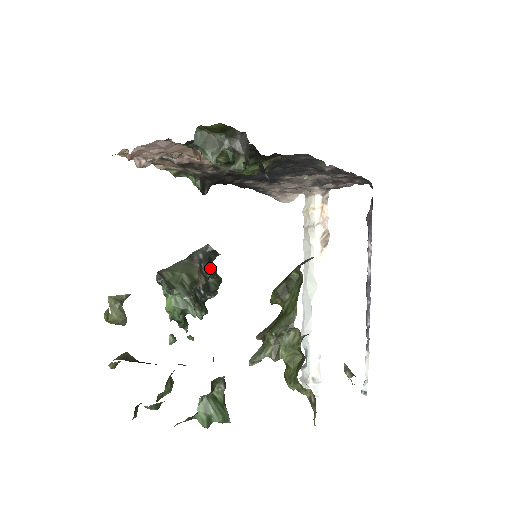
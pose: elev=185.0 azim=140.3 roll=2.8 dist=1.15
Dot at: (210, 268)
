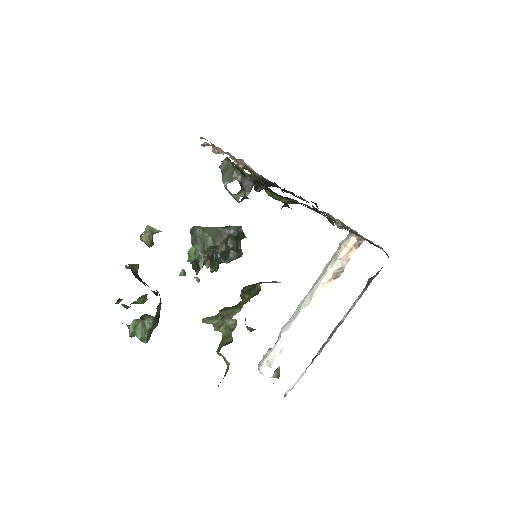
Dot at: (234, 243)
